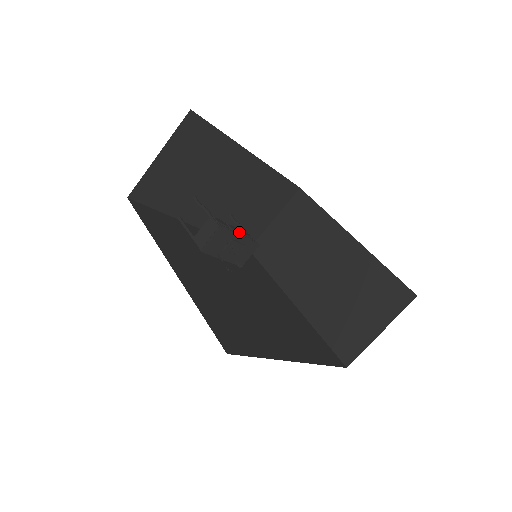
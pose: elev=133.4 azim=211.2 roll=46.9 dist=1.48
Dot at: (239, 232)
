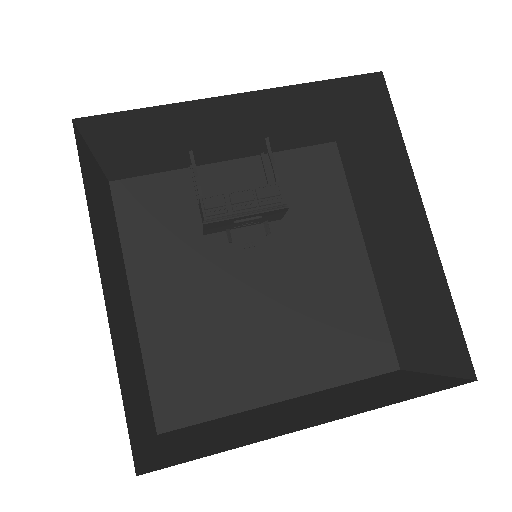
Dot at: (251, 200)
